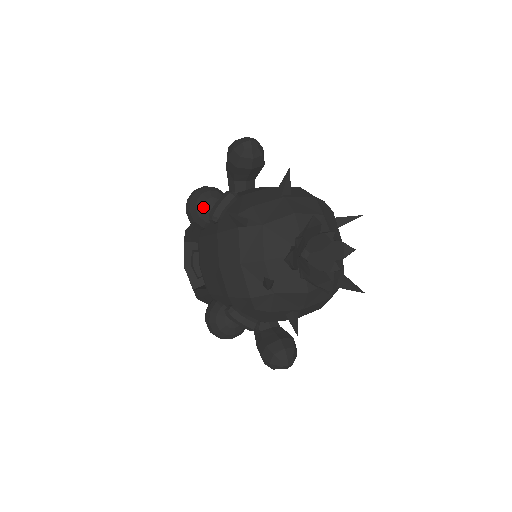
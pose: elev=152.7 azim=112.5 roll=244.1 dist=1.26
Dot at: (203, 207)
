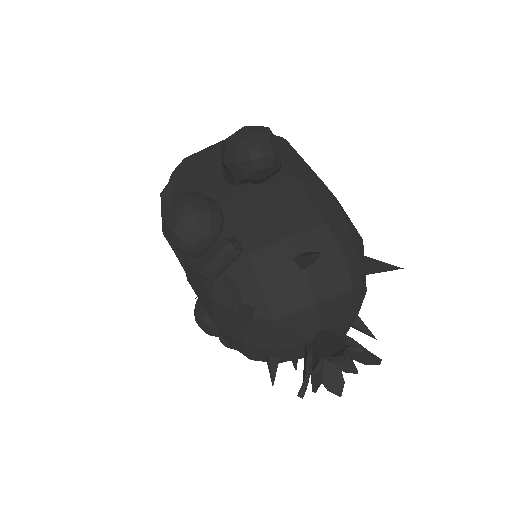
Dot at: (191, 249)
